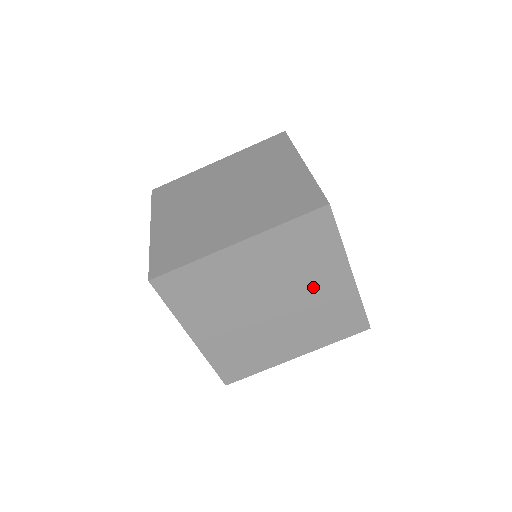
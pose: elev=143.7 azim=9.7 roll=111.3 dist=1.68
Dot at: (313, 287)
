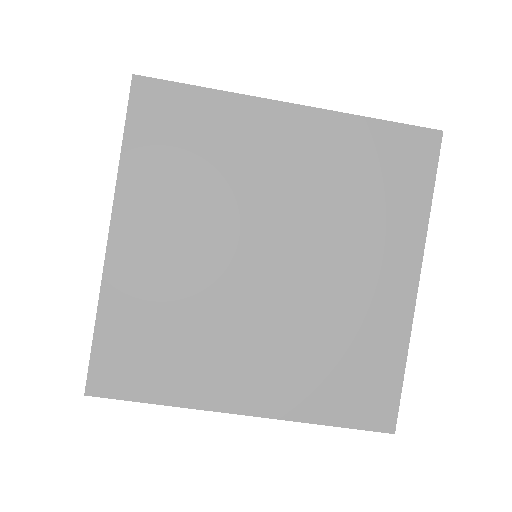
Dot at: occluded
